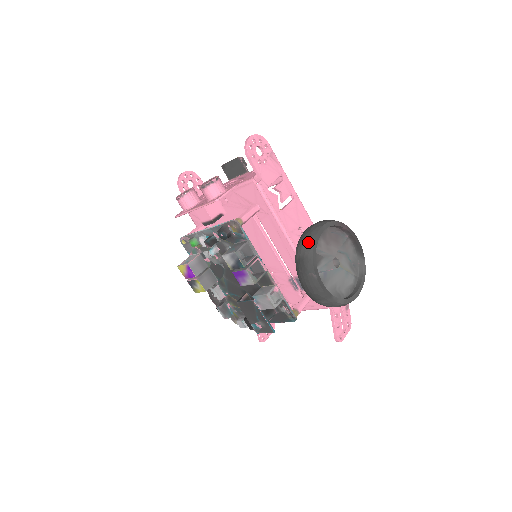
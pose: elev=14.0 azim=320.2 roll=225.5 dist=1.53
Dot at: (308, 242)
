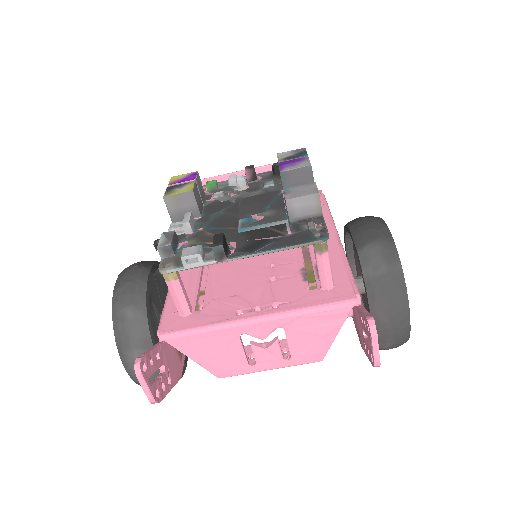
Dot at: occluded
